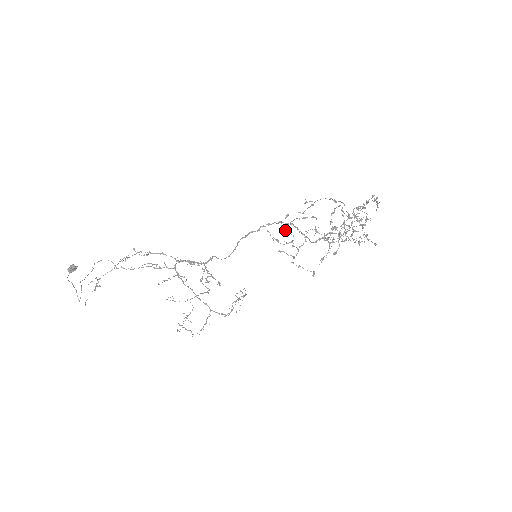
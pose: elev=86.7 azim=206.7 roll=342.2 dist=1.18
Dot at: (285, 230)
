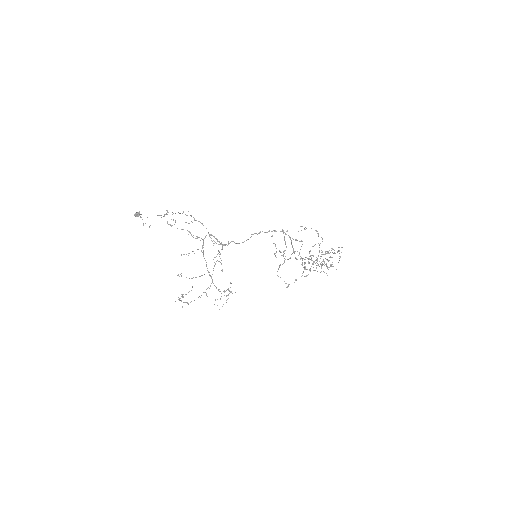
Dot at: (284, 238)
